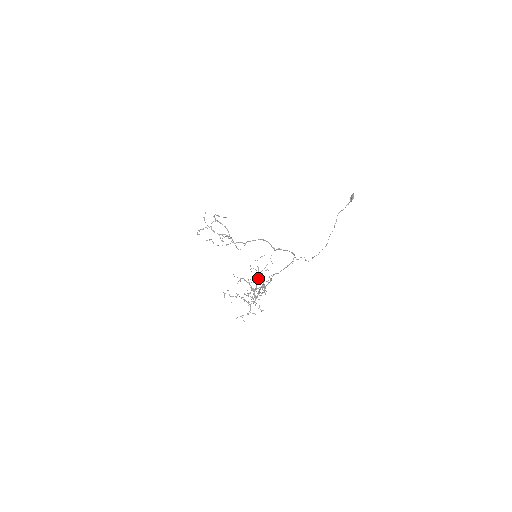
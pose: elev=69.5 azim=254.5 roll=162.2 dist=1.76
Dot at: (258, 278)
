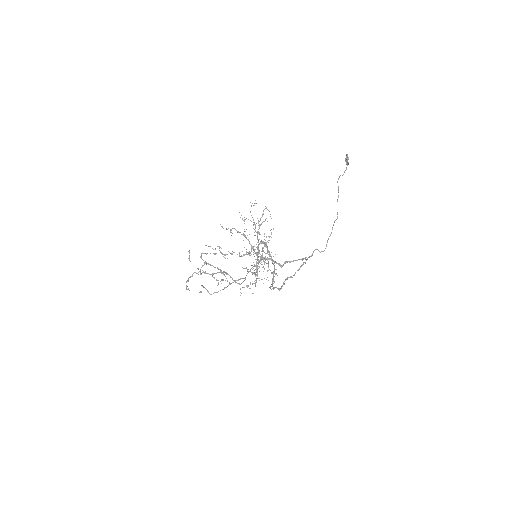
Dot at: (257, 234)
